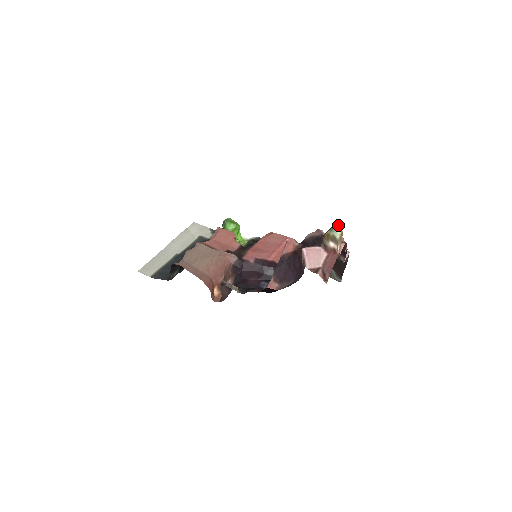
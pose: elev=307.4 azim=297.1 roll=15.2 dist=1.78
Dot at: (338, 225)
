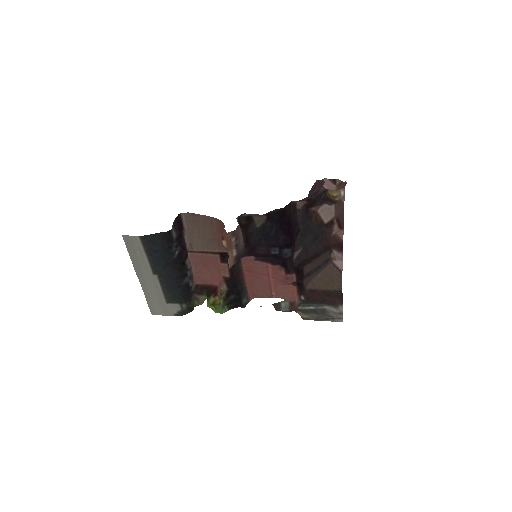
Dot at: occluded
